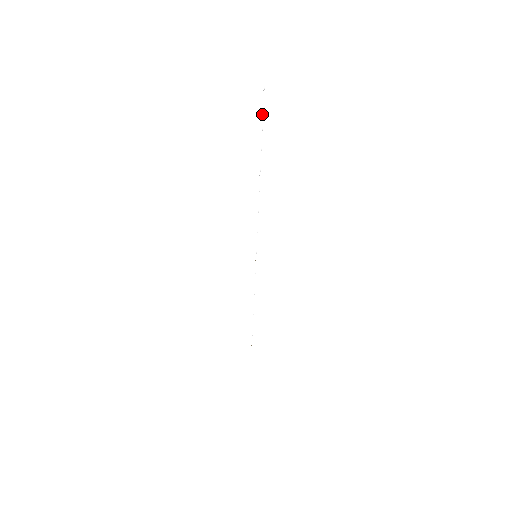
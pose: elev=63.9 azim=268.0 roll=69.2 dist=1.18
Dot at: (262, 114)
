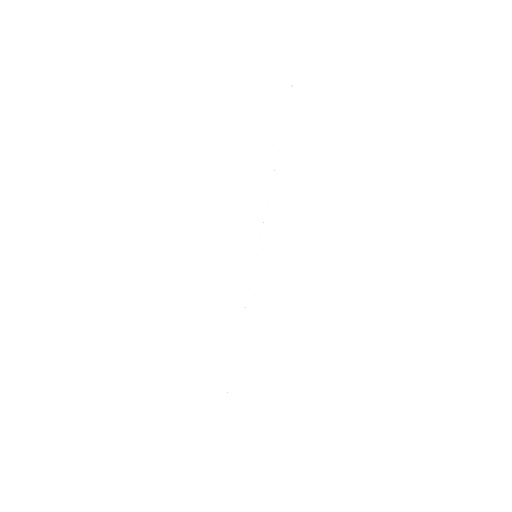
Dot at: (290, 92)
